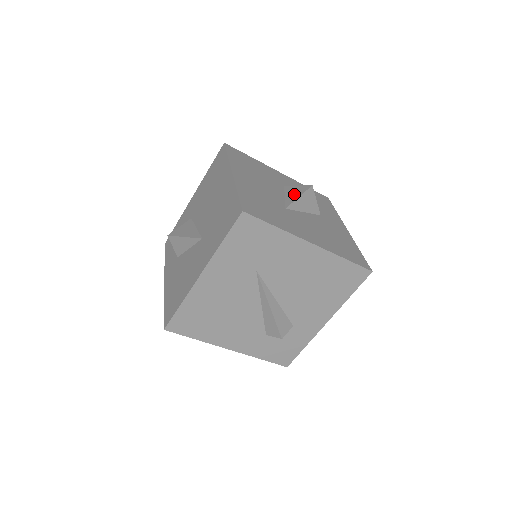
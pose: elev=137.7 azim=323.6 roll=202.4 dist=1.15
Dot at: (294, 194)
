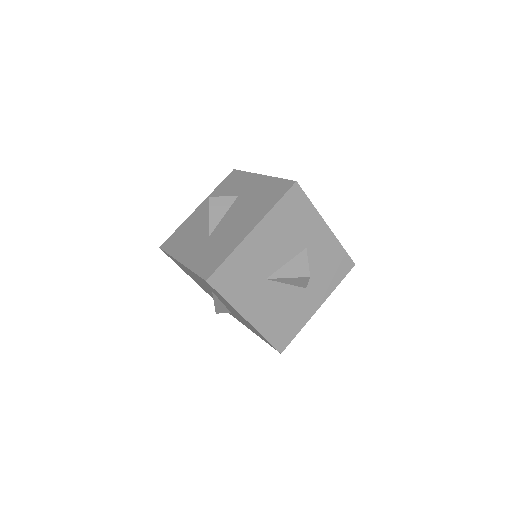
Dot at: (291, 270)
